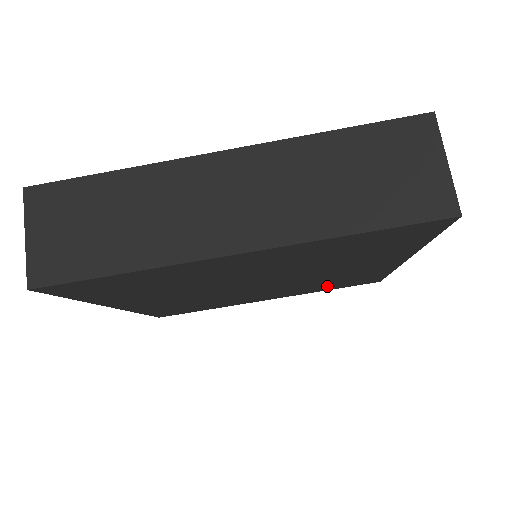
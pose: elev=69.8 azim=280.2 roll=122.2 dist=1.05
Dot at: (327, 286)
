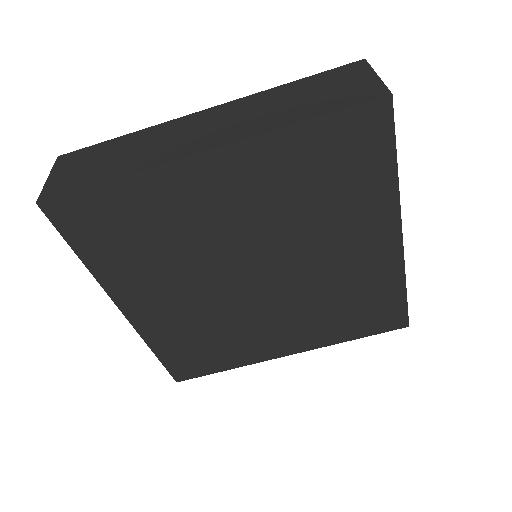
Dot at: (345, 320)
